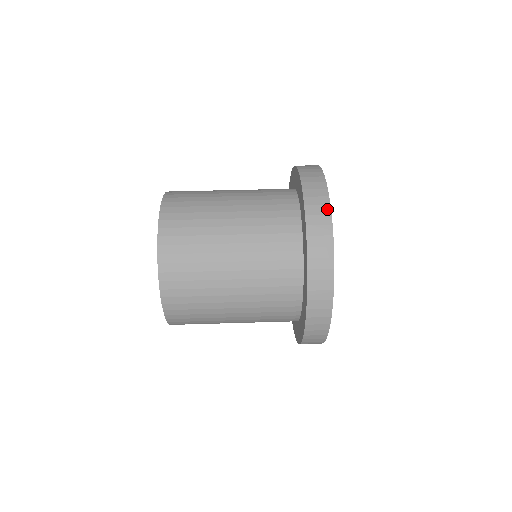
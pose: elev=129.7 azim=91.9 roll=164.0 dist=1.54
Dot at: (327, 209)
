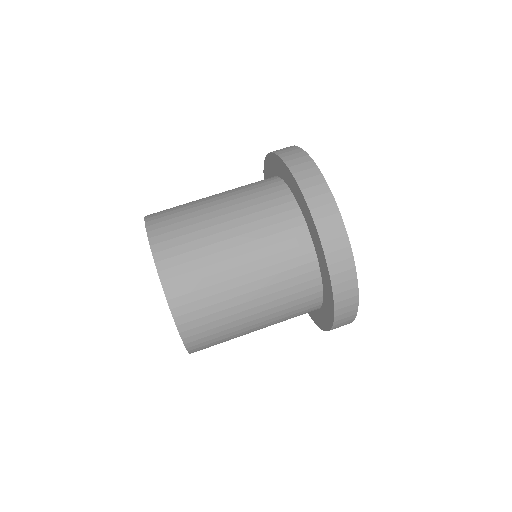
Dot at: (355, 300)
